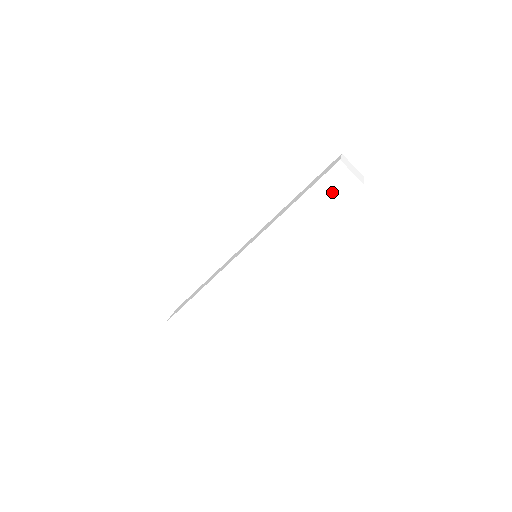
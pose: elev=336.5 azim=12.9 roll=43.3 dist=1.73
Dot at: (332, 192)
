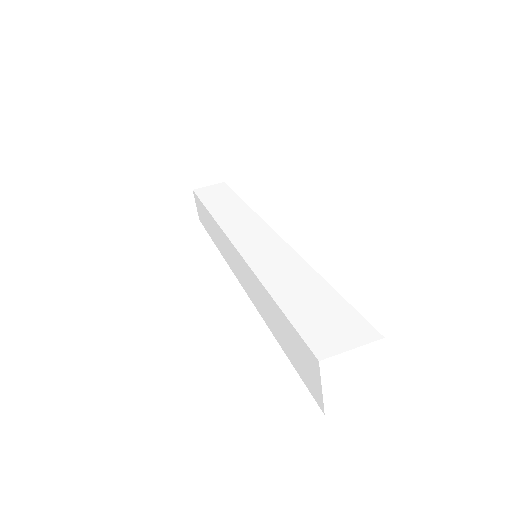
Dot at: (299, 357)
